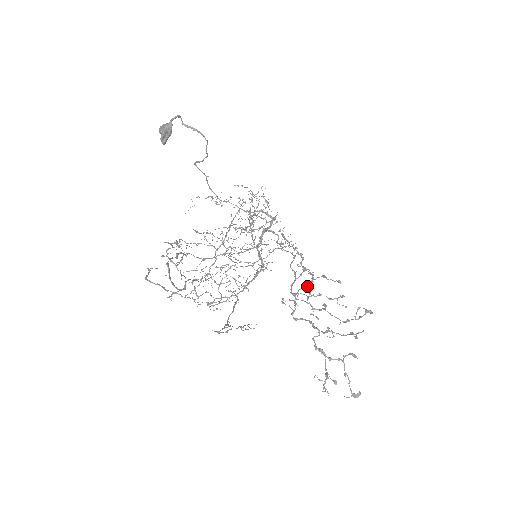
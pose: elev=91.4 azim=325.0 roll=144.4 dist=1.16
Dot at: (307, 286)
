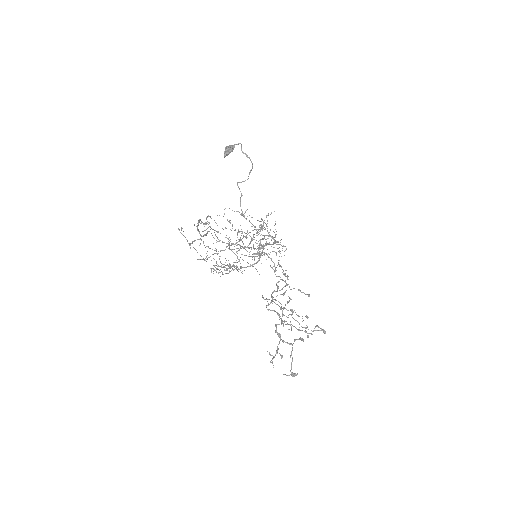
Dot at: (284, 294)
